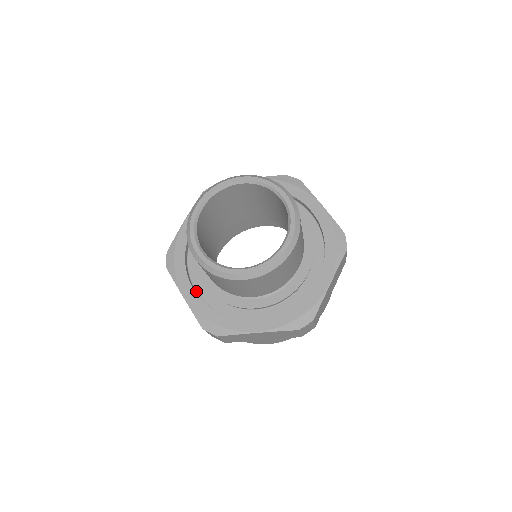
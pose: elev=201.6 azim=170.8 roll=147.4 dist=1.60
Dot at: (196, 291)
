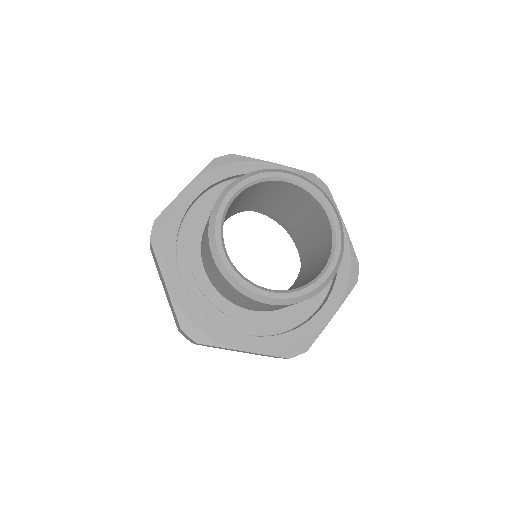
Dot at: occluded
